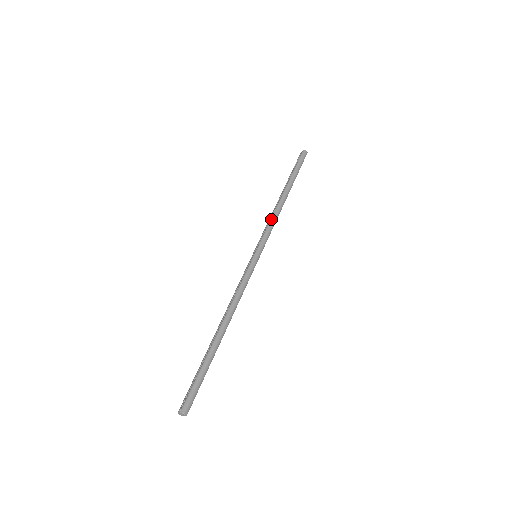
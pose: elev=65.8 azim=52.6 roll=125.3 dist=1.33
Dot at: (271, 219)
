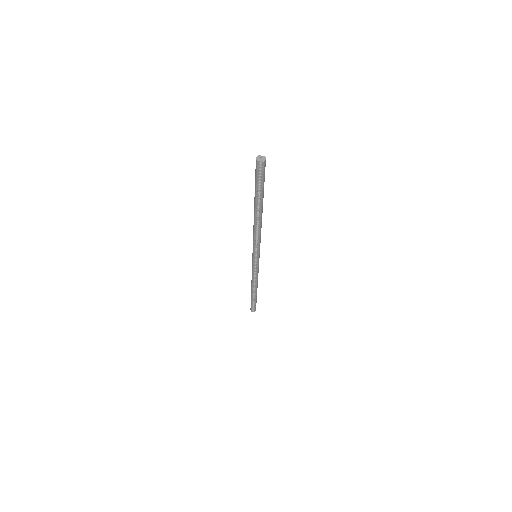
Dot at: occluded
